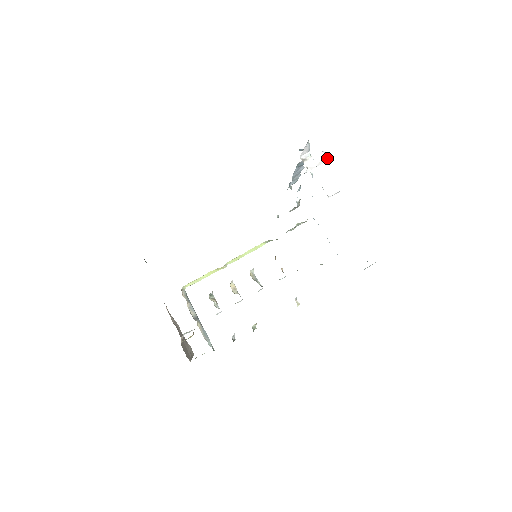
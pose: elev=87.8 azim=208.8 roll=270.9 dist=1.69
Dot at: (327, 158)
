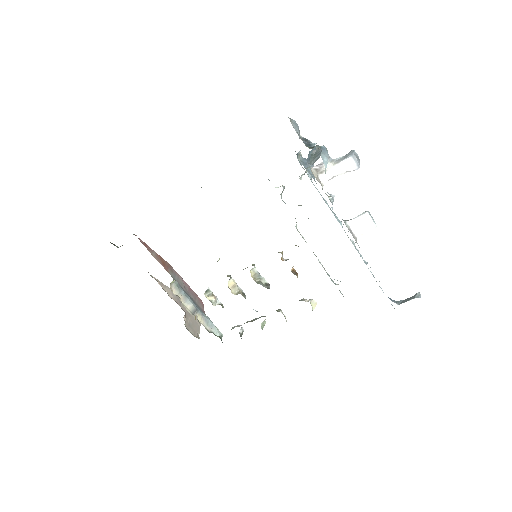
Dot at: (359, 165)
